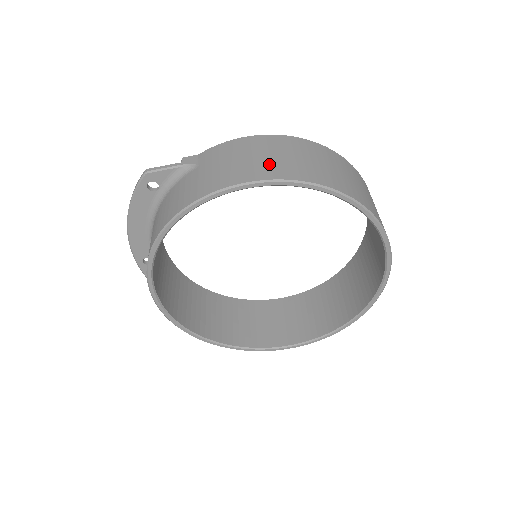
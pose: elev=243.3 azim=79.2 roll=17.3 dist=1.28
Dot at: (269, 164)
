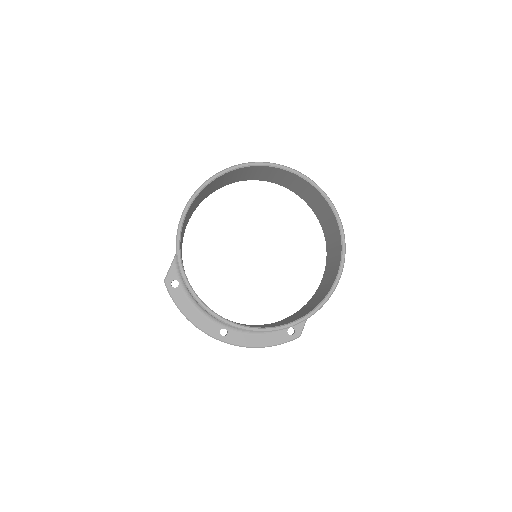
Dot at: occluded
